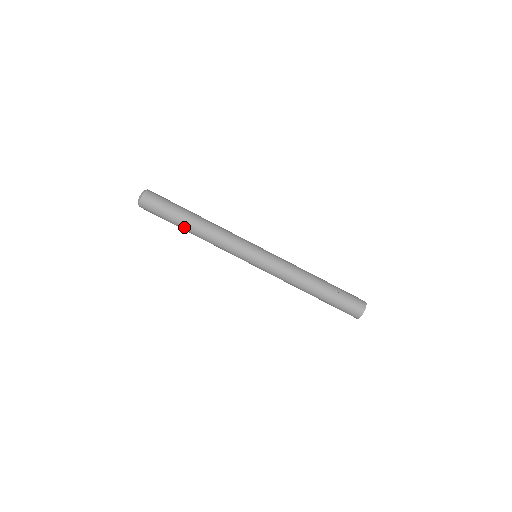
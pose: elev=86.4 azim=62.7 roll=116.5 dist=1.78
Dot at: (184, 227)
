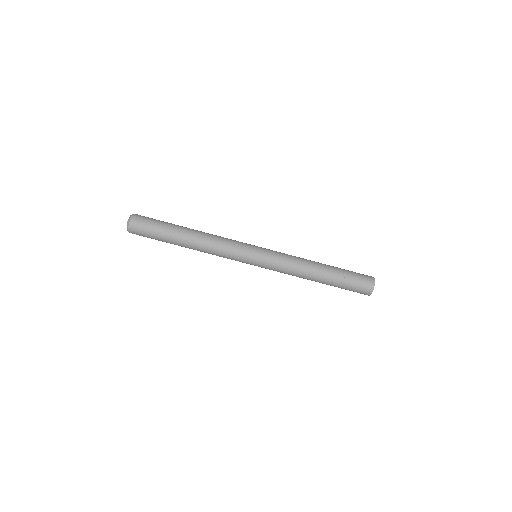
Dot at: (178, 245)
